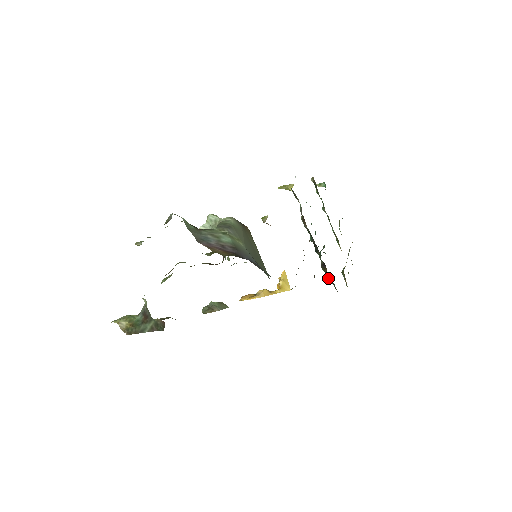
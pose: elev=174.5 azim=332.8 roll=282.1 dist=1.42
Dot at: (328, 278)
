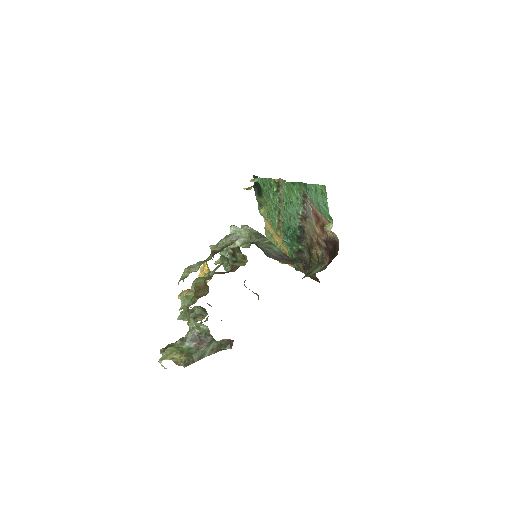
Dot at: occluded
